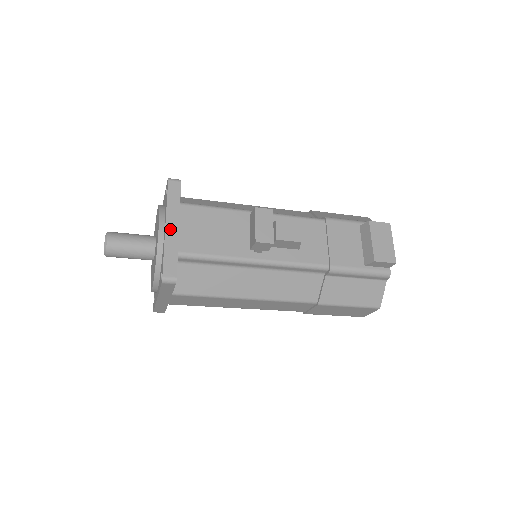
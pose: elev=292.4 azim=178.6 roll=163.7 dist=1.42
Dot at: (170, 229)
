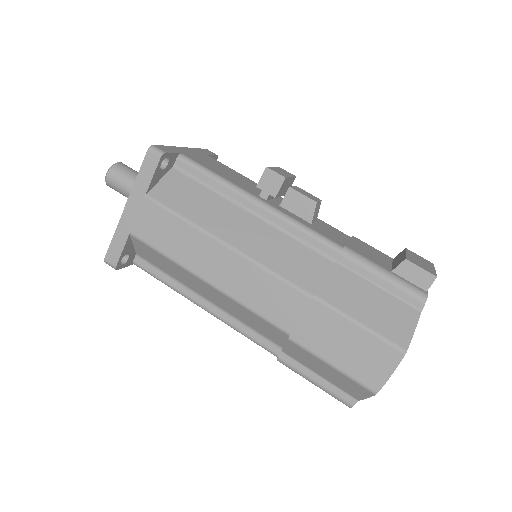
Dot at: (186, 149)
